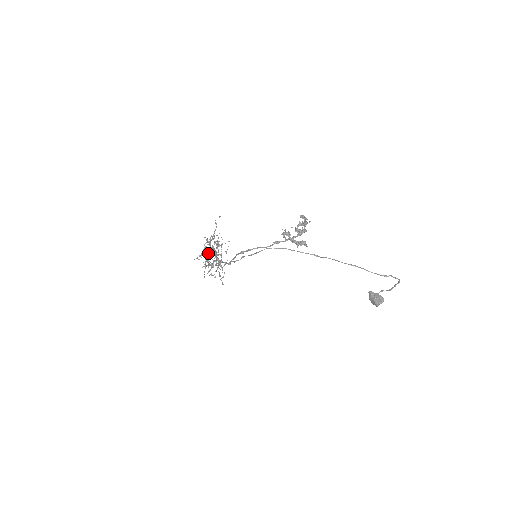
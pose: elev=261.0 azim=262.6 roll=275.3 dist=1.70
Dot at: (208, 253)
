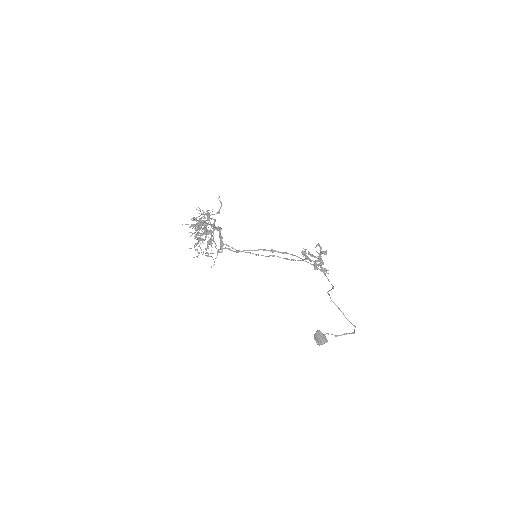
Dot at: occluded
